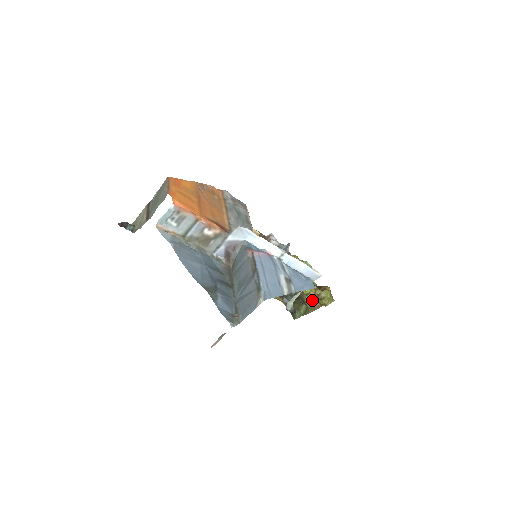
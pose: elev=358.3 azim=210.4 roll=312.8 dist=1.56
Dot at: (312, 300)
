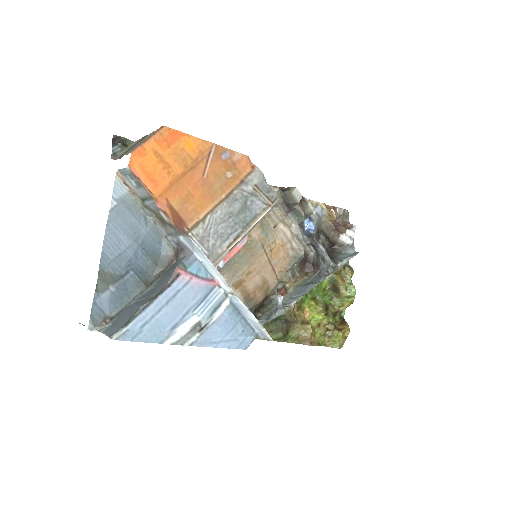
Dot at: (303, 333)
